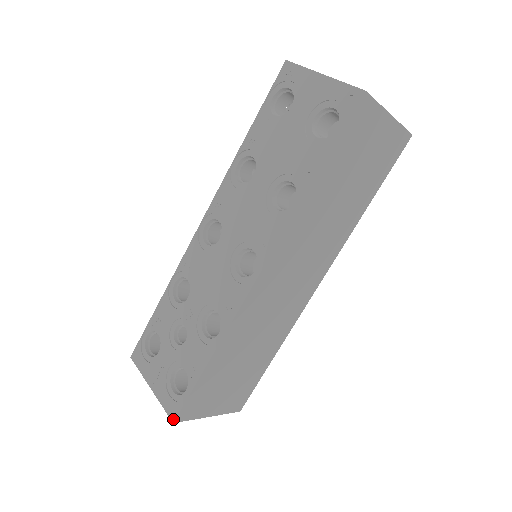
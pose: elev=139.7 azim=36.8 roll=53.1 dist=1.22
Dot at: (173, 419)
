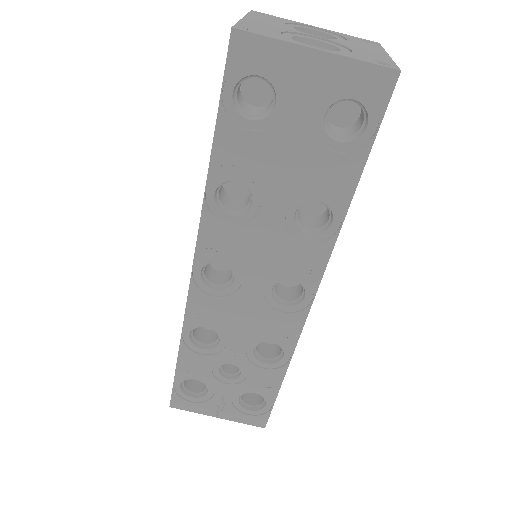
Dot at: (263, 426)
